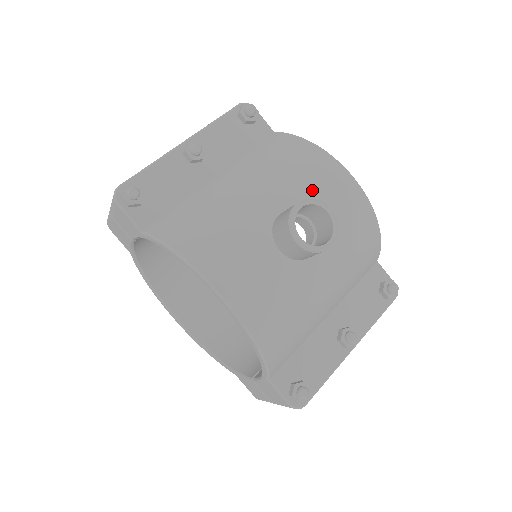
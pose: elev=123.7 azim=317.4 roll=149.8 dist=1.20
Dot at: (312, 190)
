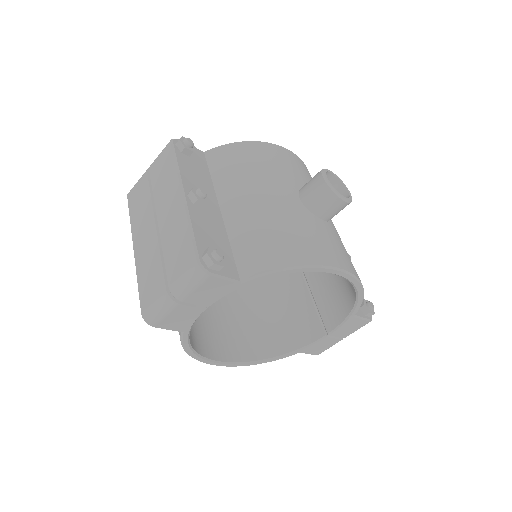
Dot at: (290, 171)
